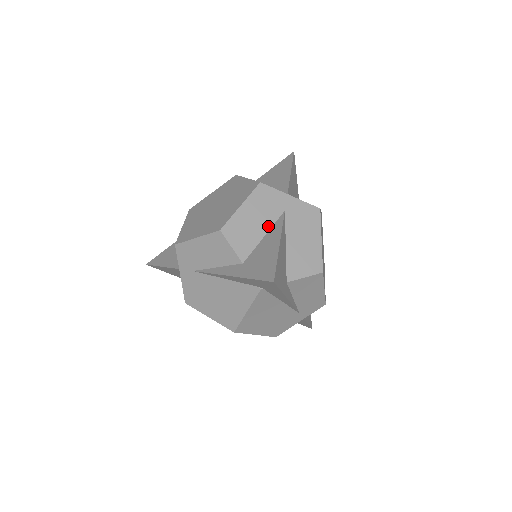
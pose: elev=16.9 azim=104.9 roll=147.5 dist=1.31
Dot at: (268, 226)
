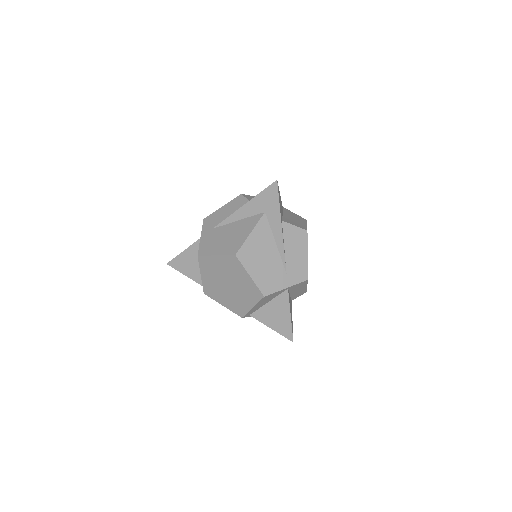
Dot at: occluded
